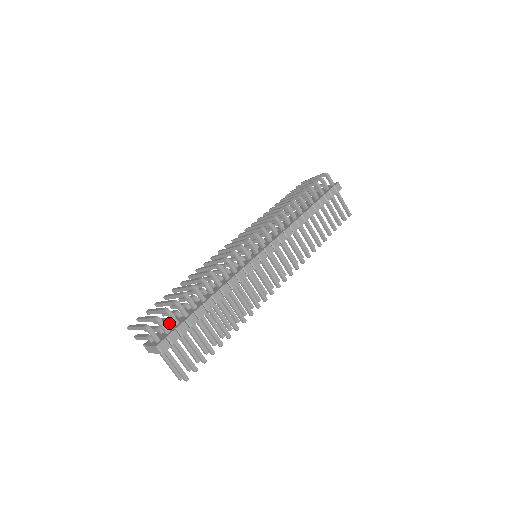
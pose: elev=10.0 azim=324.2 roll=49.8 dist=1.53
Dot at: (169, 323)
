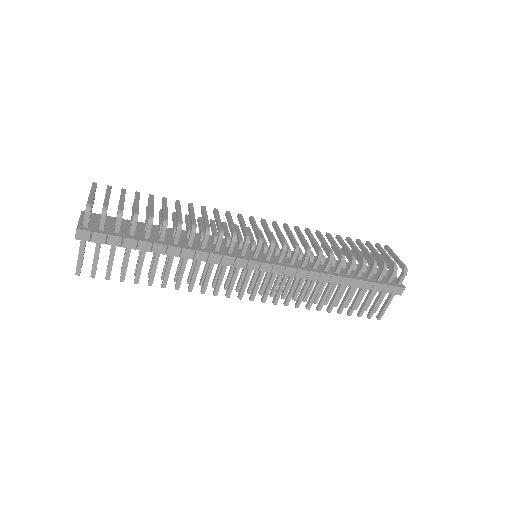
Dot at: occluded
